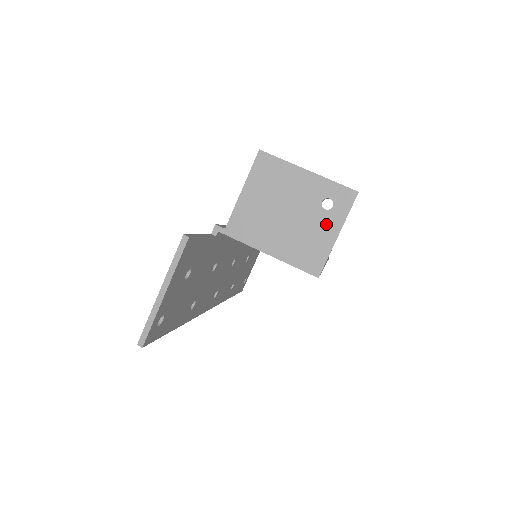
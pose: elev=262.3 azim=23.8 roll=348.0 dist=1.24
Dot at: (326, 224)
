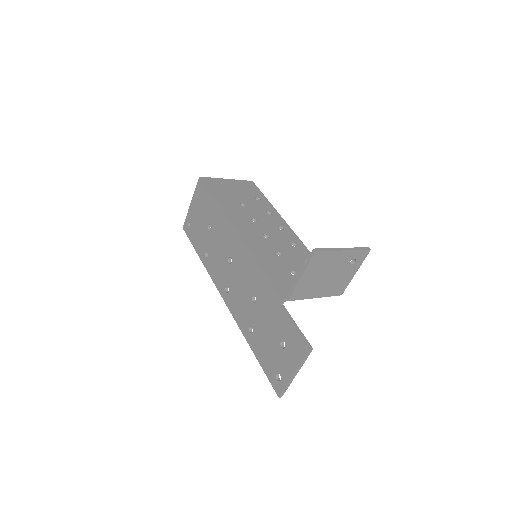
Dot at: (350, 271)
